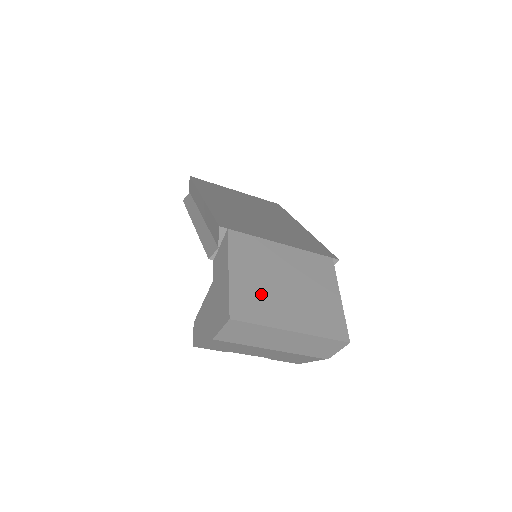
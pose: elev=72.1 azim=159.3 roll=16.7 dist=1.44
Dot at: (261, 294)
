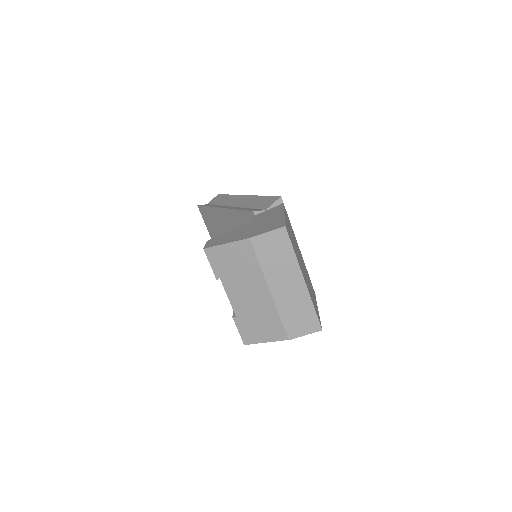
Dot at: (294, 244)
